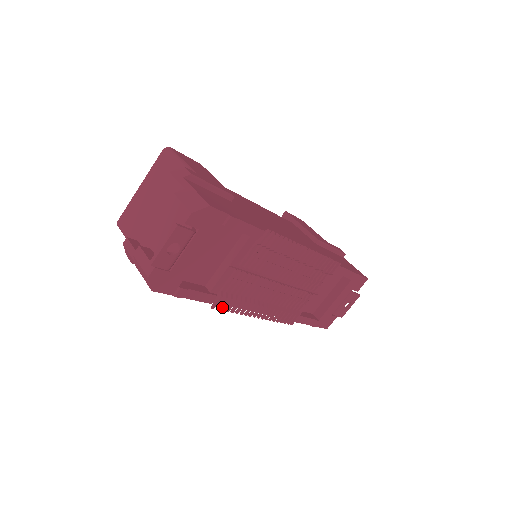
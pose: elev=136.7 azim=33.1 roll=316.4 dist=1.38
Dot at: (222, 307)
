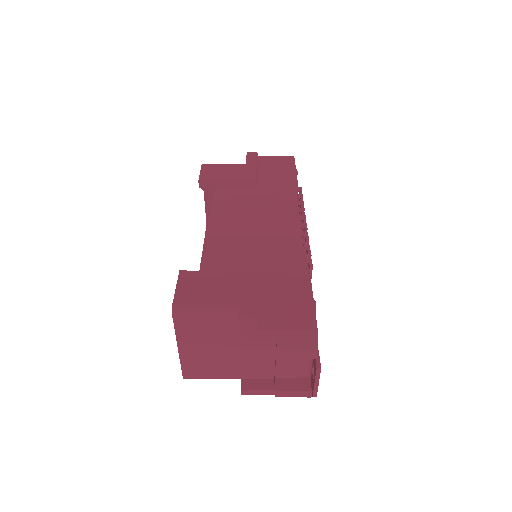
Dot at: occluded
